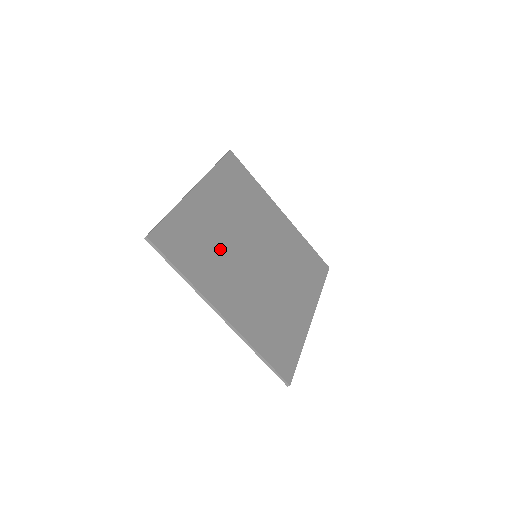
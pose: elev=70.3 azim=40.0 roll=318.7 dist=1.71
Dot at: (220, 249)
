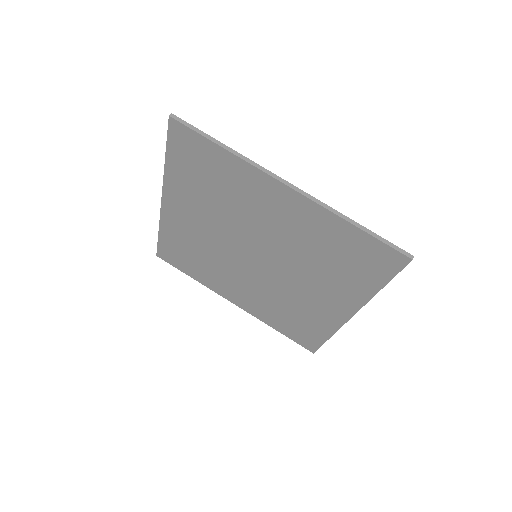
Dot at: (228, 207)
